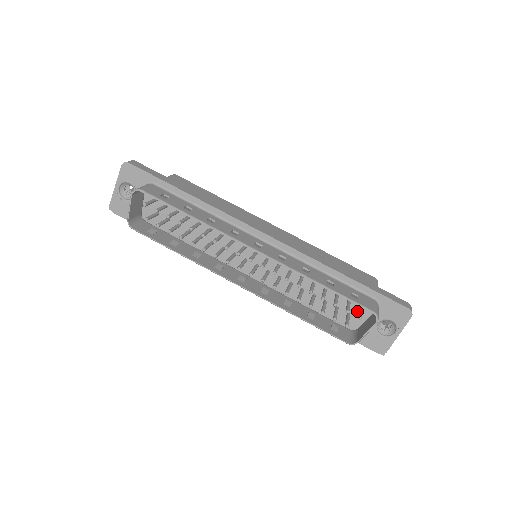
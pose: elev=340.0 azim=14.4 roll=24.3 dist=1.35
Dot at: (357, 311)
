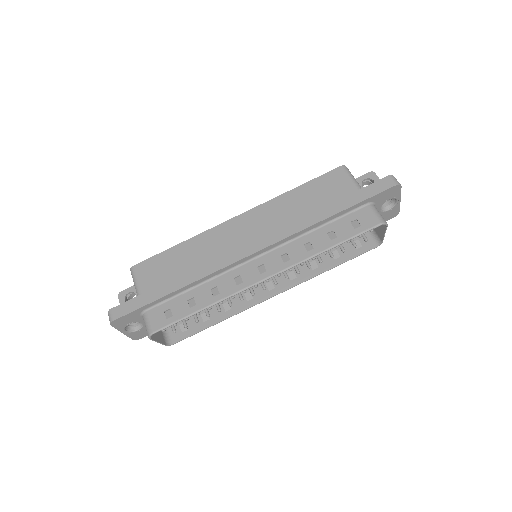
Dot at: occluded
